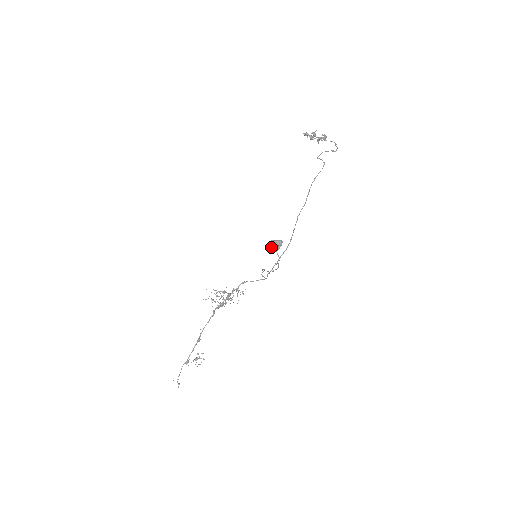
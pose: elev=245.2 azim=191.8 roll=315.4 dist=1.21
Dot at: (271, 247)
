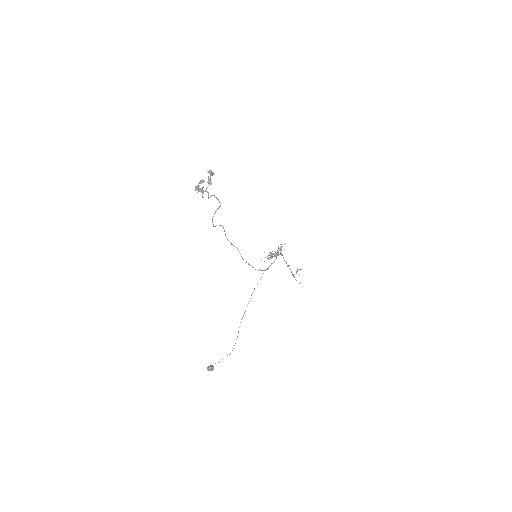
Dot at: occluded
